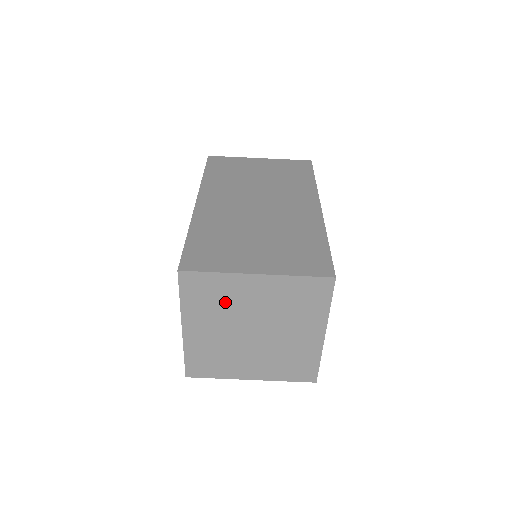
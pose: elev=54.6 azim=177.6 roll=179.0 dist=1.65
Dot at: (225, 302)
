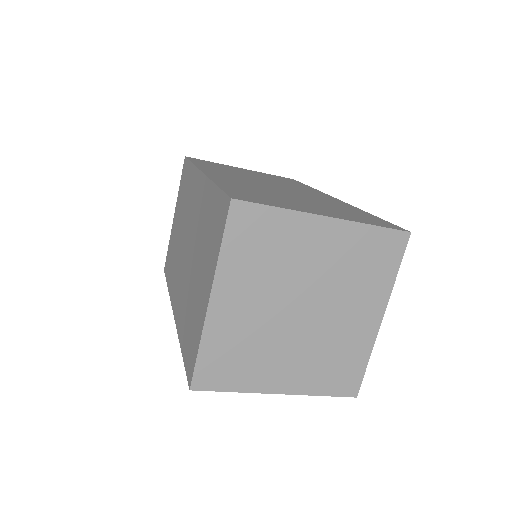
Dot at: (278, 257)
